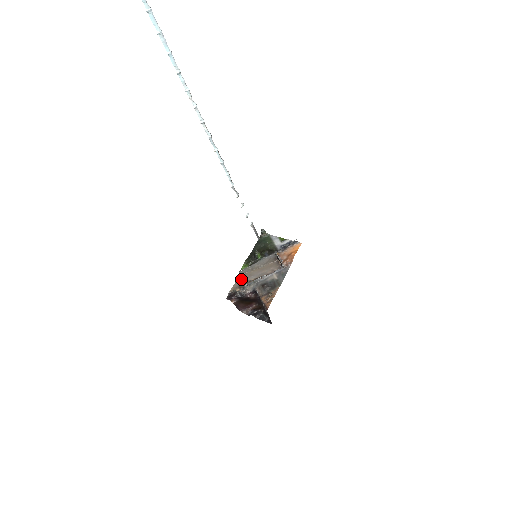
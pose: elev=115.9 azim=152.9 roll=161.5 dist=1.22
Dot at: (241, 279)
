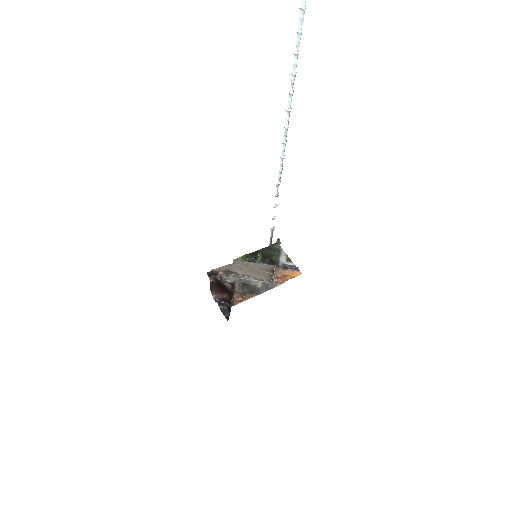
Dot at: (231, 266)
